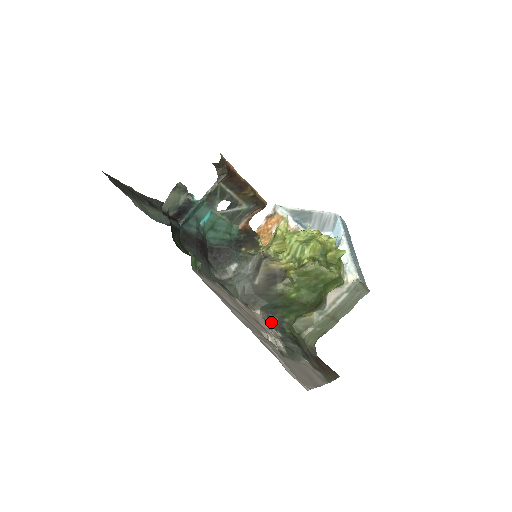
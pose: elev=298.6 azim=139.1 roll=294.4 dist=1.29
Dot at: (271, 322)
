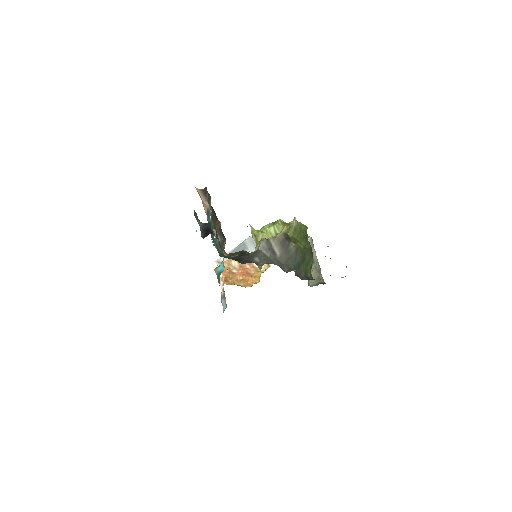
Dot at: occluded
